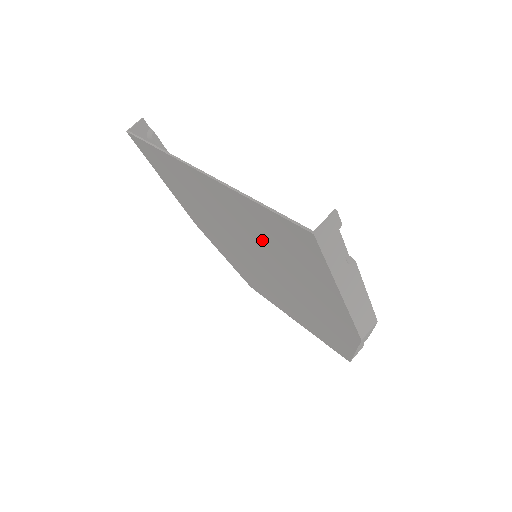
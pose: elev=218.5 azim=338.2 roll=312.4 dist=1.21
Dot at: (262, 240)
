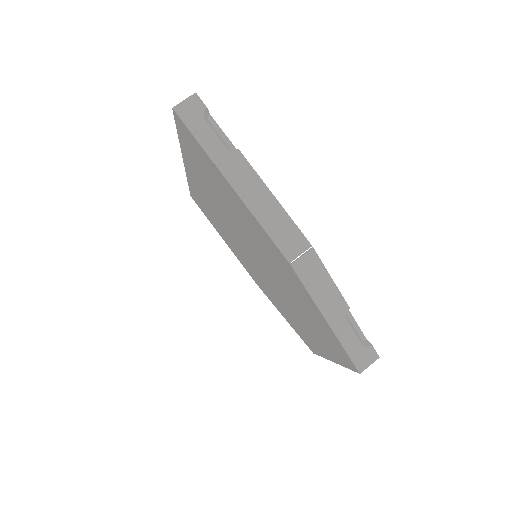
Dot at: (220, 200)
